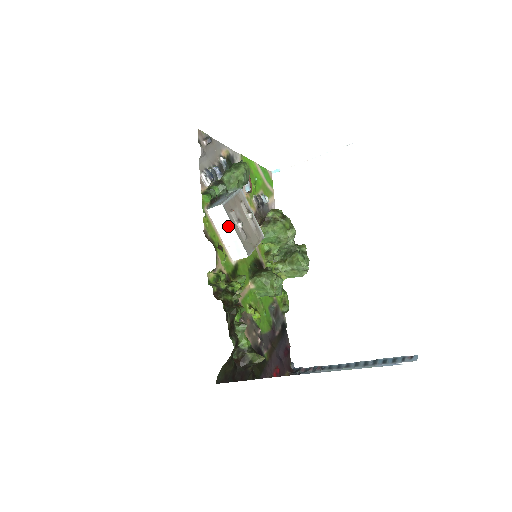
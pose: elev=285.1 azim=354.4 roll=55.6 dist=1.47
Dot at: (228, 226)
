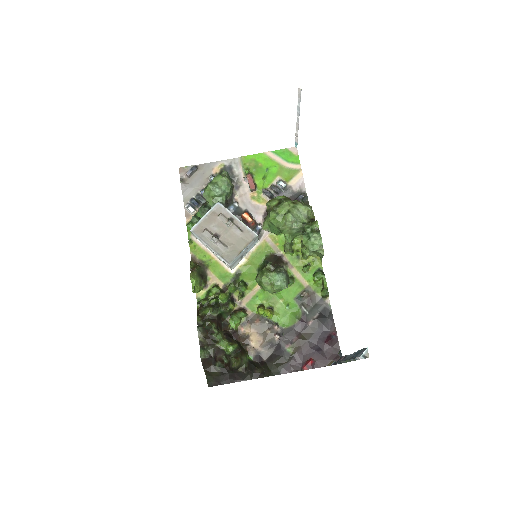
Dot at: (205, 245)
